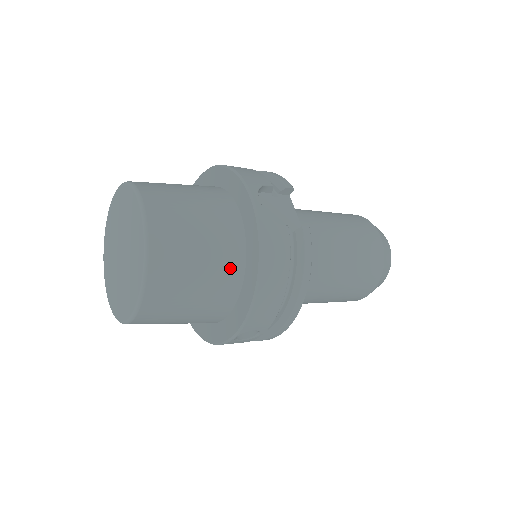
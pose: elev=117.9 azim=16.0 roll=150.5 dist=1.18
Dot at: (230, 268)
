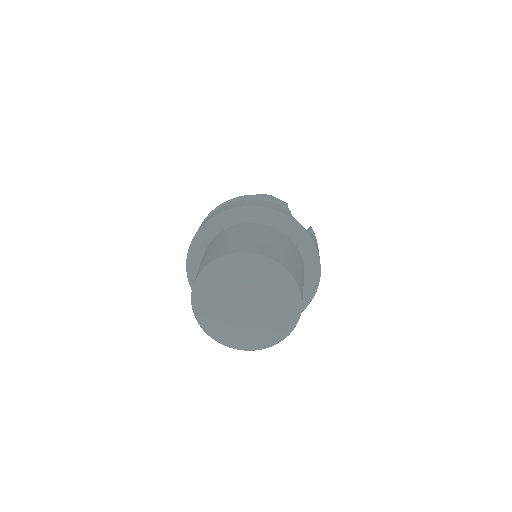
Dot at: occluded
